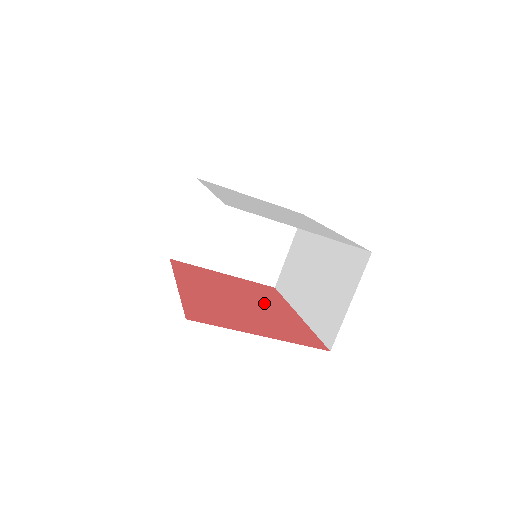
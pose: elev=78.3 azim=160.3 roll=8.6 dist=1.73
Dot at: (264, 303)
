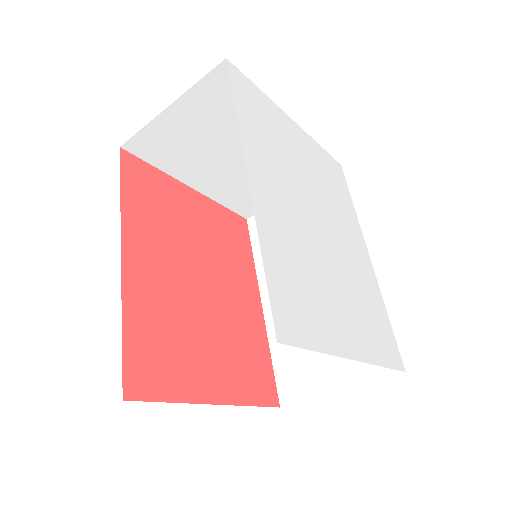
Dot at: (229, 283)
